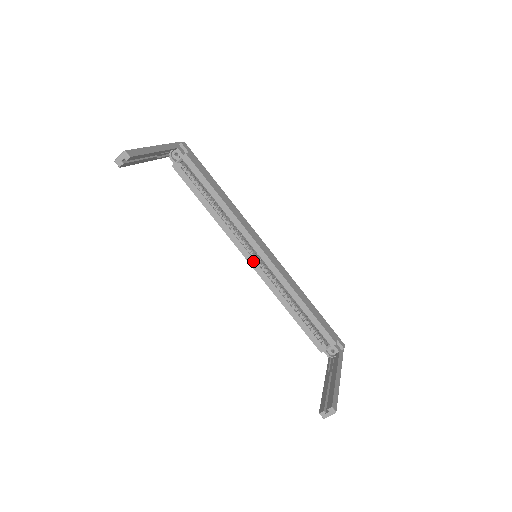
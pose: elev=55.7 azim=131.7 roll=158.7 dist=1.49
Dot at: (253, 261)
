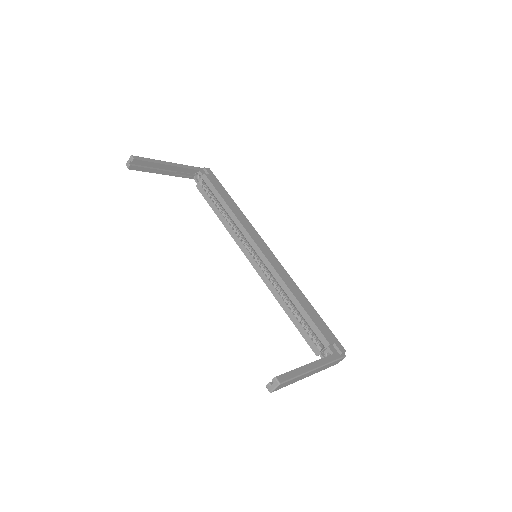
Dot at: (253, 261)
